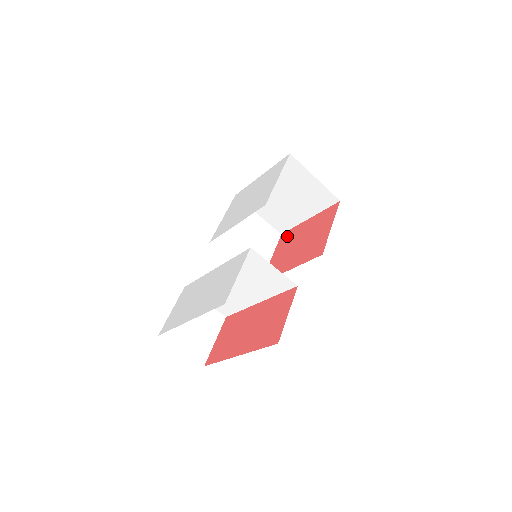
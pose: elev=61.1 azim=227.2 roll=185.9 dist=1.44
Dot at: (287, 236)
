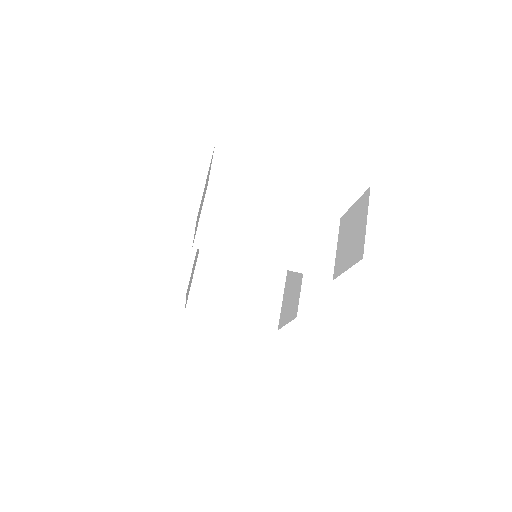
Dot at: occluded
